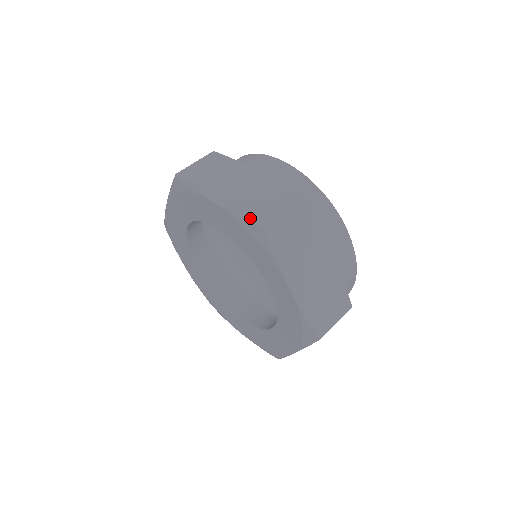
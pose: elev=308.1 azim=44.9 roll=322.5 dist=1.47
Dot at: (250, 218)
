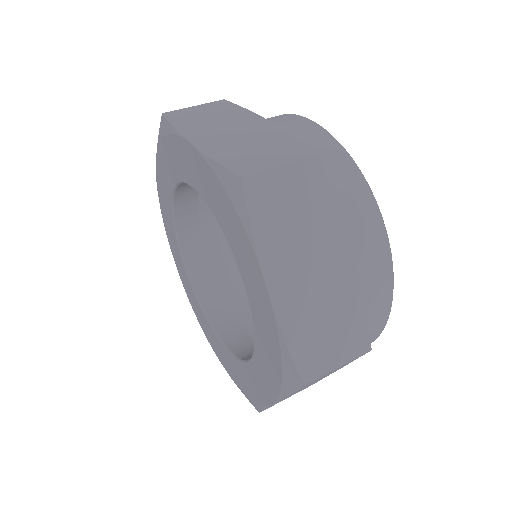
Dot at: occluded
